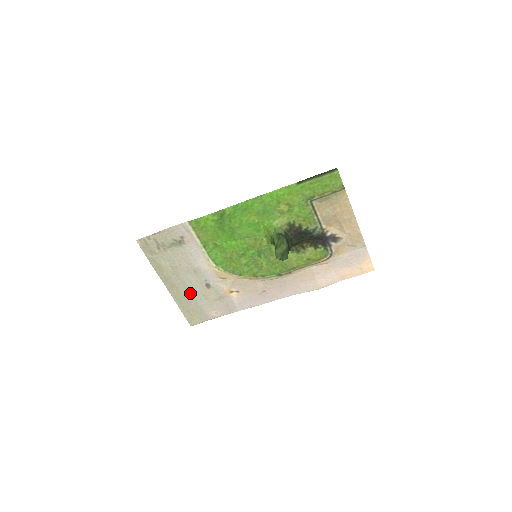
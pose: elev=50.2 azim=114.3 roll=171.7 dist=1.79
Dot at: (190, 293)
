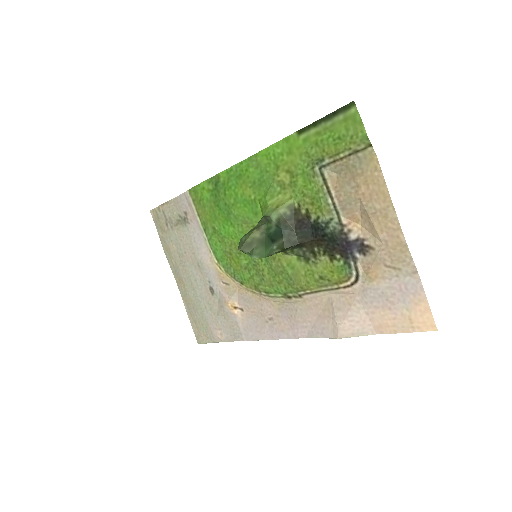
Dot at: (196, 296)
